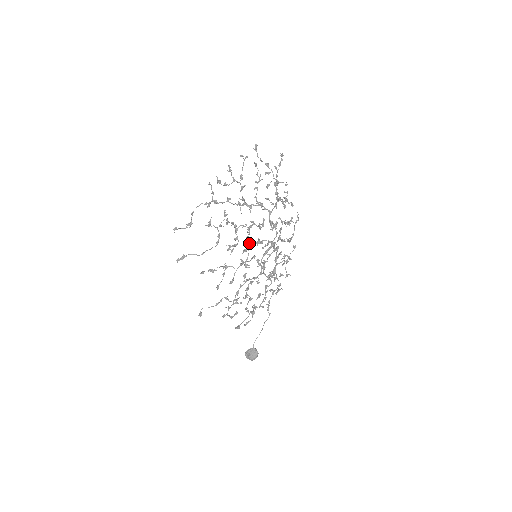
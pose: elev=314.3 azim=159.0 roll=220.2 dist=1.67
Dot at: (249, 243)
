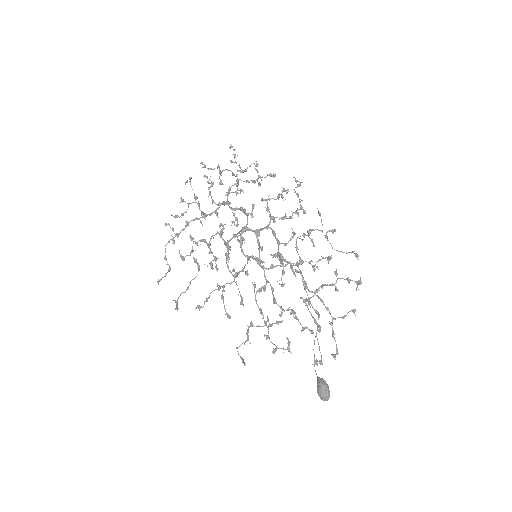
Dot at: (227, 247)
